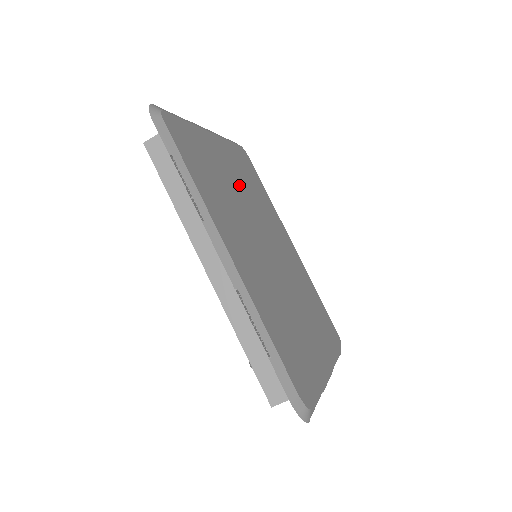
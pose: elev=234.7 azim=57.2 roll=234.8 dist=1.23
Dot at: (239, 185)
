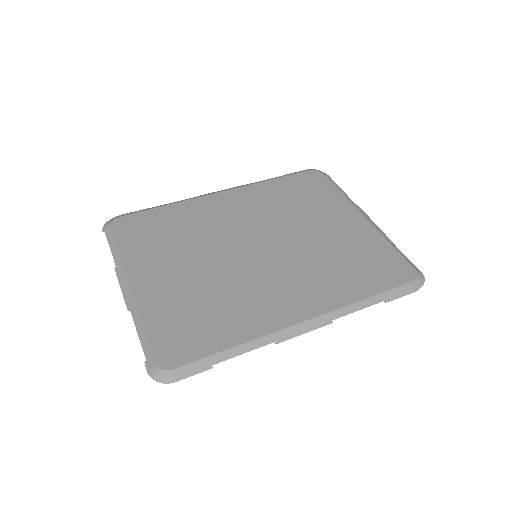
Dot at: (188, 262)
